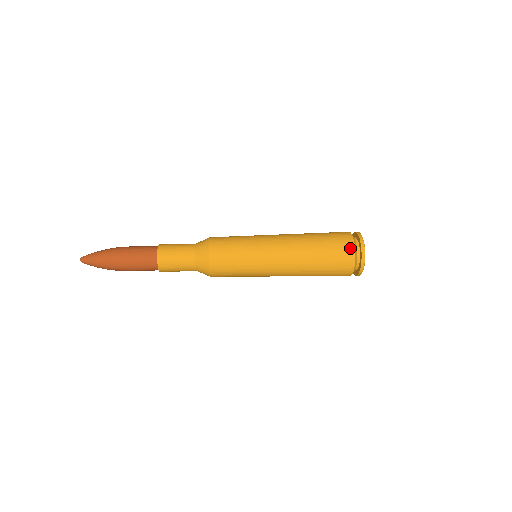
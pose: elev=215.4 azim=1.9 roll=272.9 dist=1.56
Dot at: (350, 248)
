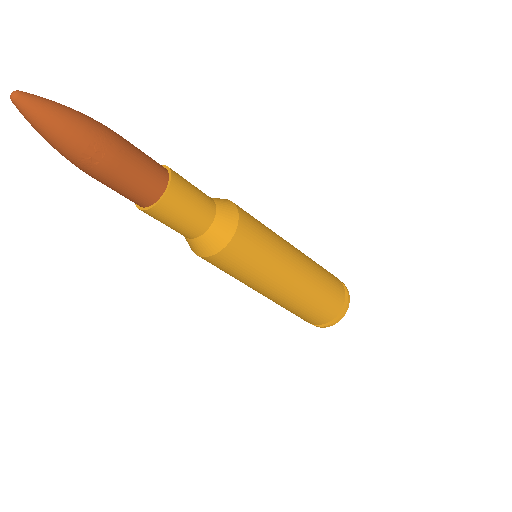
Dot at: (341, 285)
